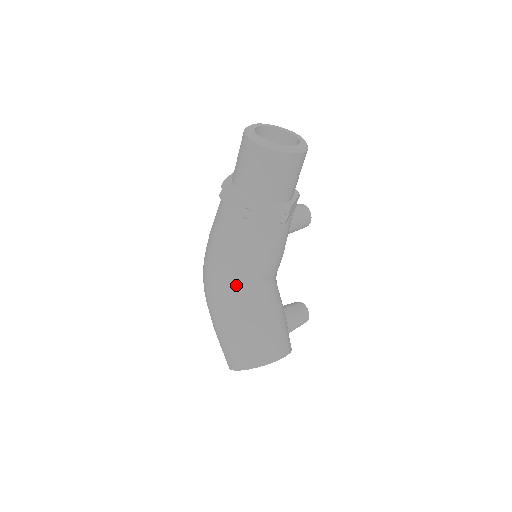
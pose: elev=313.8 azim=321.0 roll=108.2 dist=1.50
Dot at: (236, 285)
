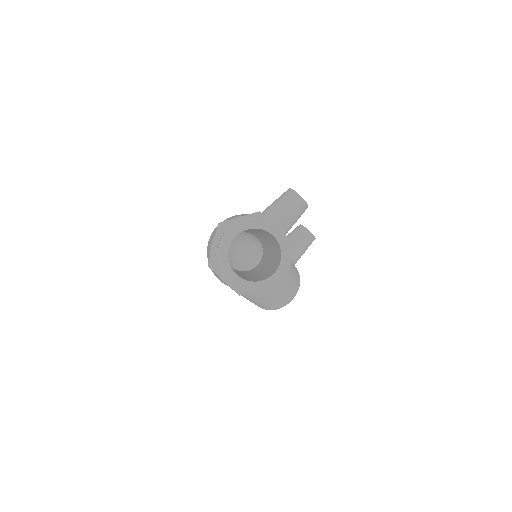
Dot at: occluded
